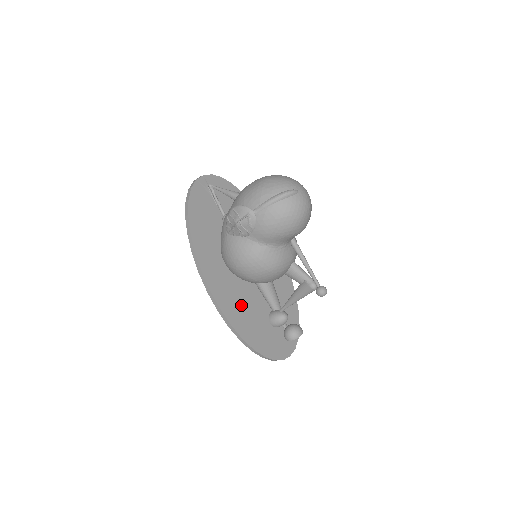
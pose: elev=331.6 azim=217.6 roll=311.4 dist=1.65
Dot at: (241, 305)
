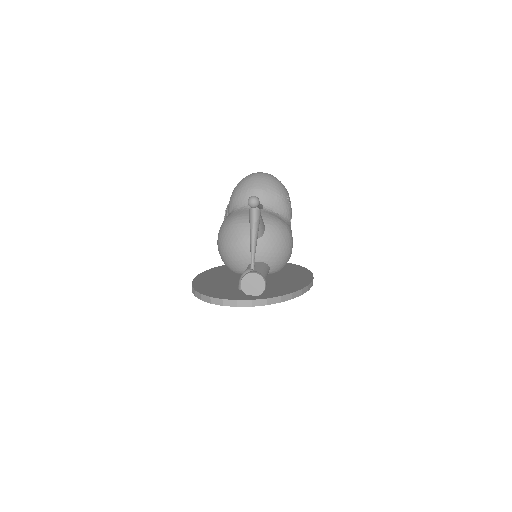
Dot at: occluded
